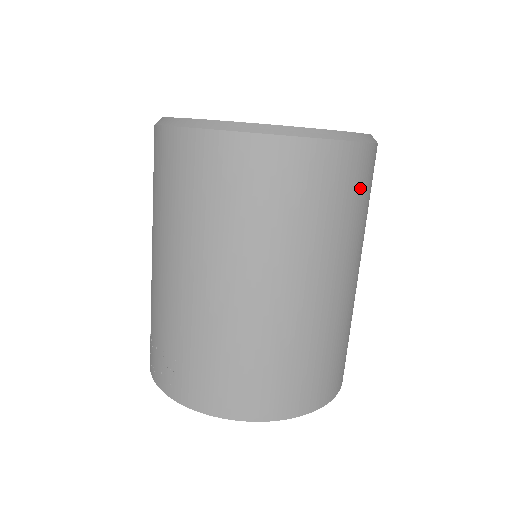
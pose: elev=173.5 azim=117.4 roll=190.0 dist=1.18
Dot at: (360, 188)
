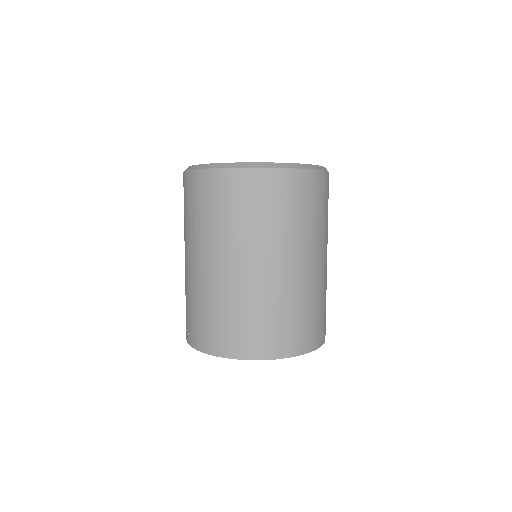
Dot at: (294, 199)
